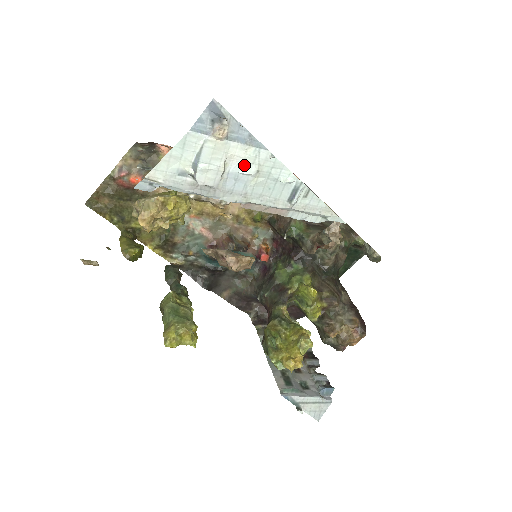
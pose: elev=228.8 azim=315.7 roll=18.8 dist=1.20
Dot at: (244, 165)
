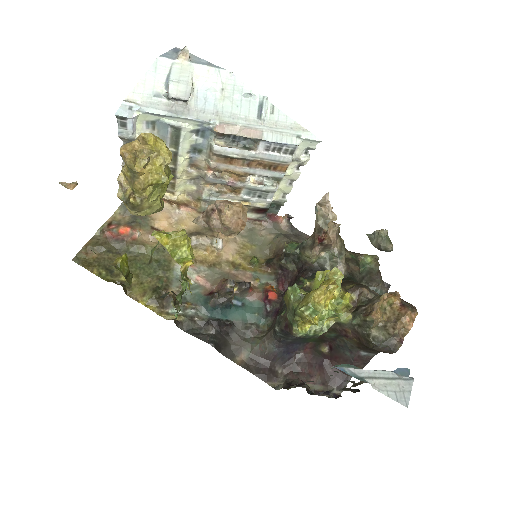
Dot at: (209, 85)
